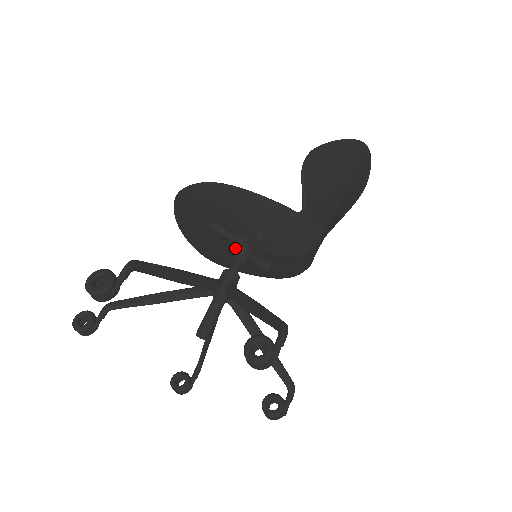
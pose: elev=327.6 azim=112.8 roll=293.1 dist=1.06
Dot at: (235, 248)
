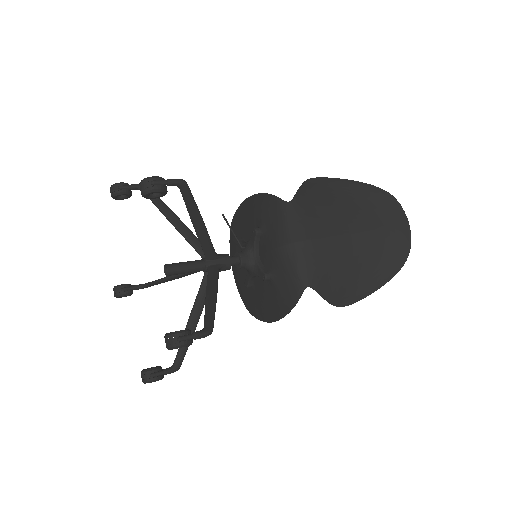
Dot at: (240, 244)
